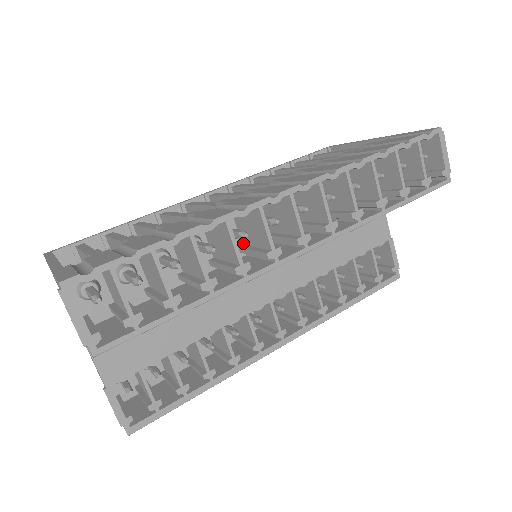
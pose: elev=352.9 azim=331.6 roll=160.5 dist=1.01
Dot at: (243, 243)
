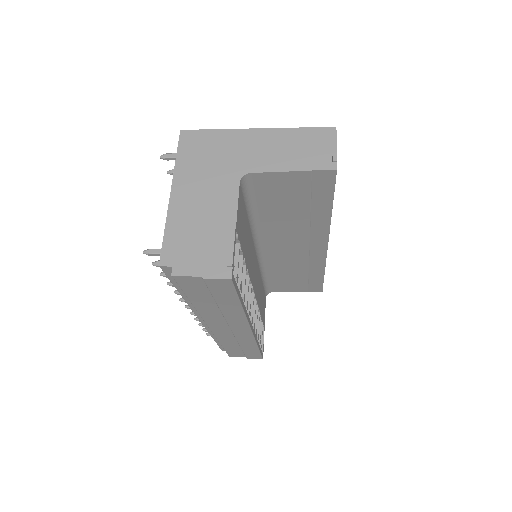
Dot at: occluded
